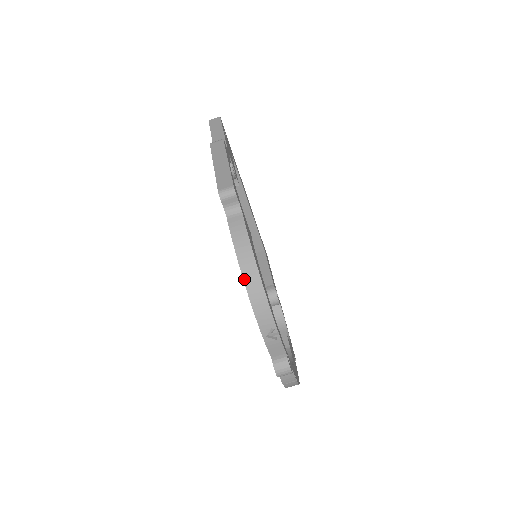
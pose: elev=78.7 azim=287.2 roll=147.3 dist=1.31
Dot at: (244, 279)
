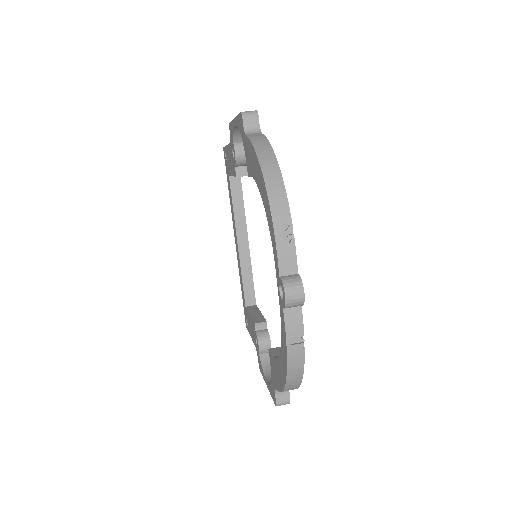
Dot at: (261, 165)
